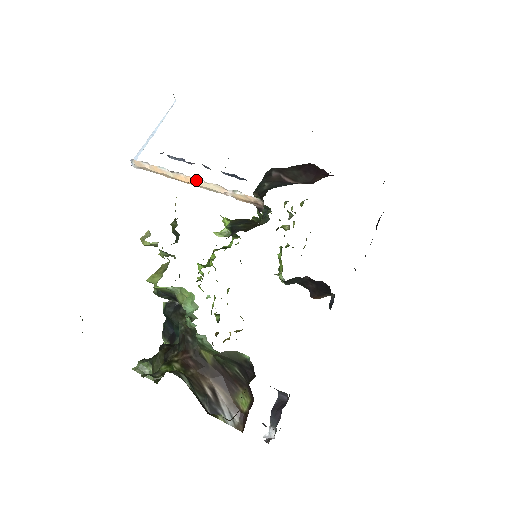
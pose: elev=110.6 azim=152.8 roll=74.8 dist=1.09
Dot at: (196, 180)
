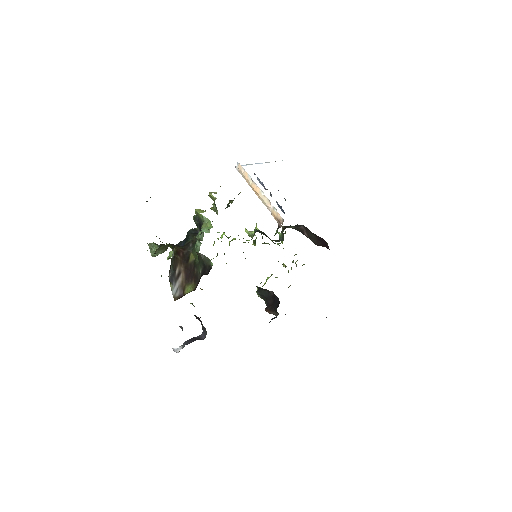
Dot at: (261, 192)
